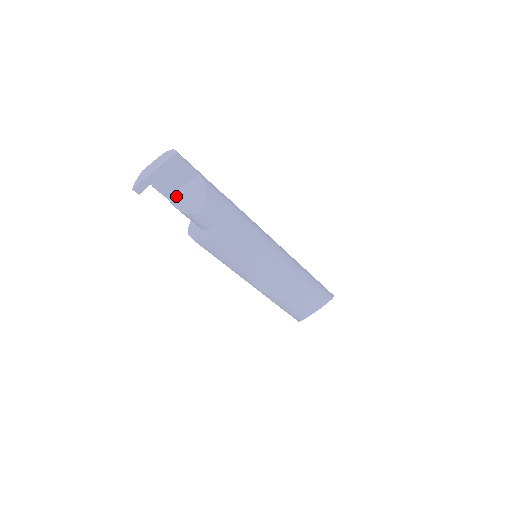
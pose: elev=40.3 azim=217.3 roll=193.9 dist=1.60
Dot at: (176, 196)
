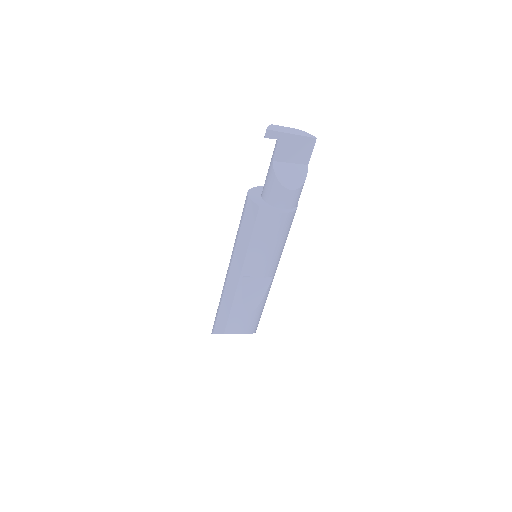
Dot at: (280, 164)
